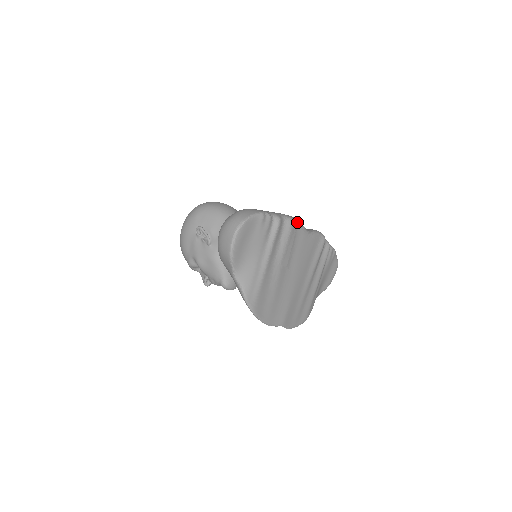
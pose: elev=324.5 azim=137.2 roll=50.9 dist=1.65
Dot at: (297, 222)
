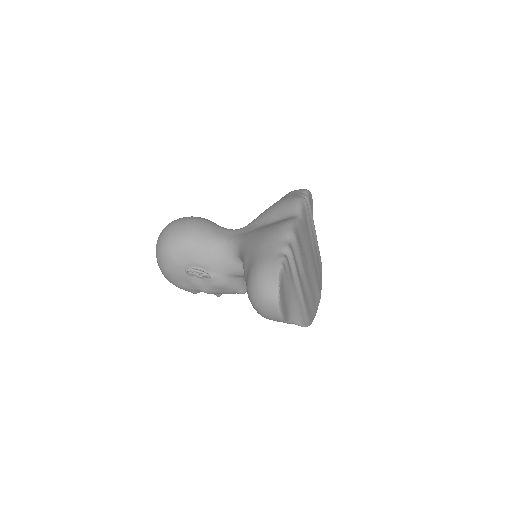
Dot at: (294, 227)
